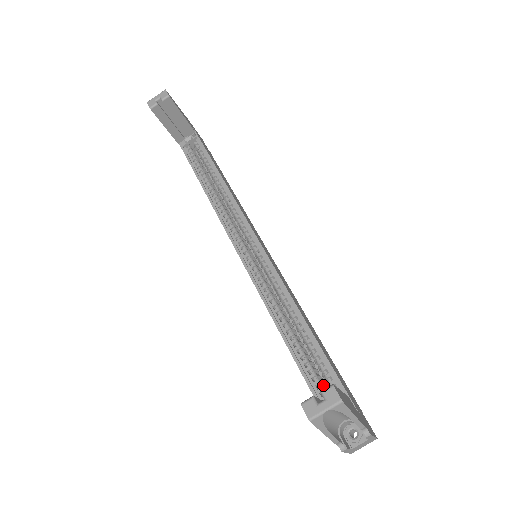
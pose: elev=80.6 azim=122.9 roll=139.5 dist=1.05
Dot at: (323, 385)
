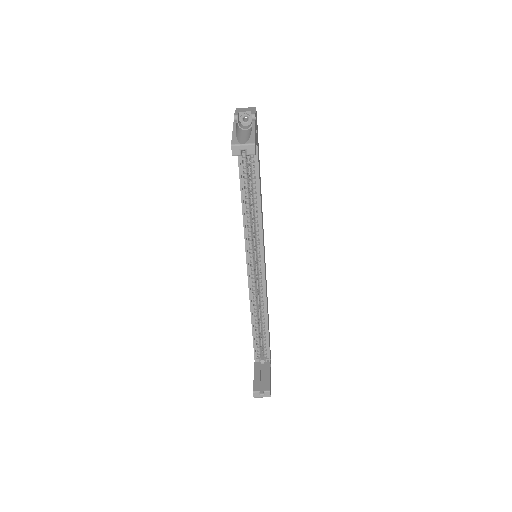
Dot at: occluded
